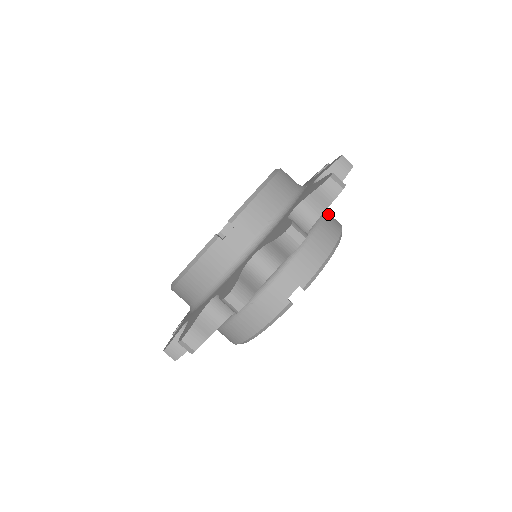
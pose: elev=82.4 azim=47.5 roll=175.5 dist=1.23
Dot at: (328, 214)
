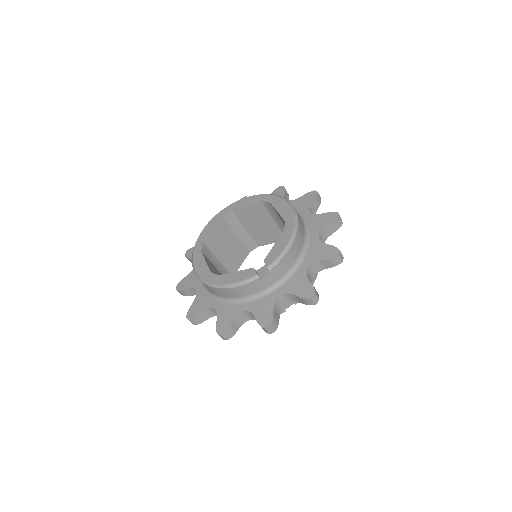
Dot at: occluded
